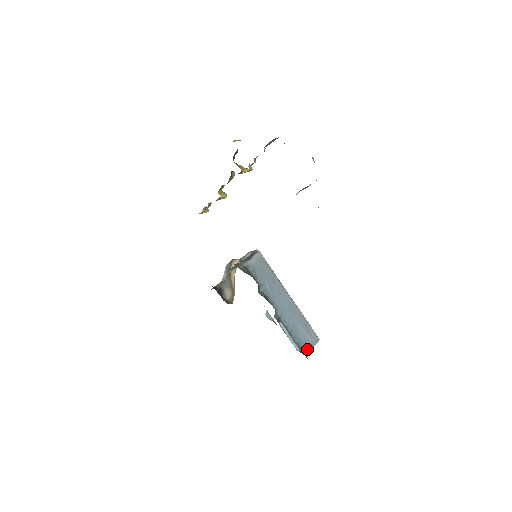
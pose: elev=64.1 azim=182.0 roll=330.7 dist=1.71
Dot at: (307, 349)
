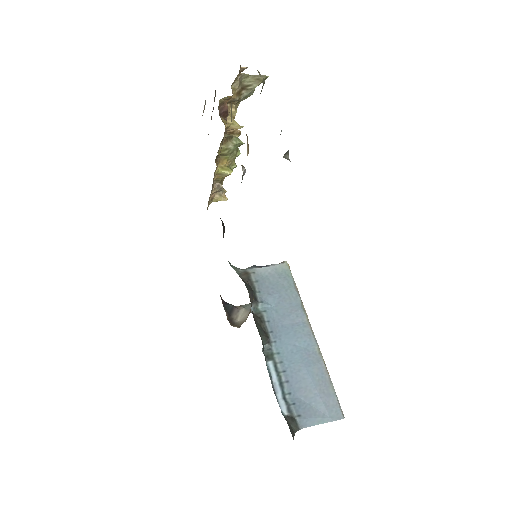
Dot at: (305, 420)
